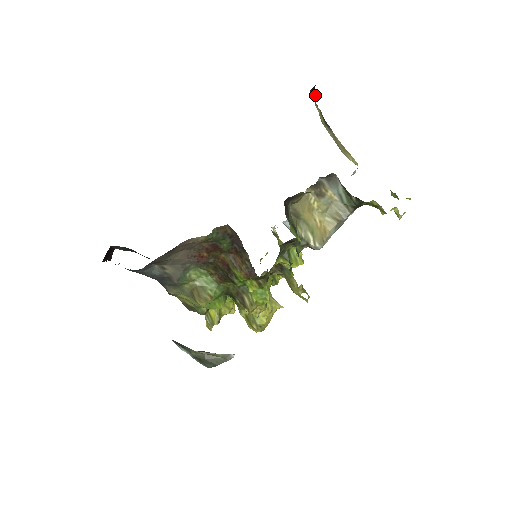
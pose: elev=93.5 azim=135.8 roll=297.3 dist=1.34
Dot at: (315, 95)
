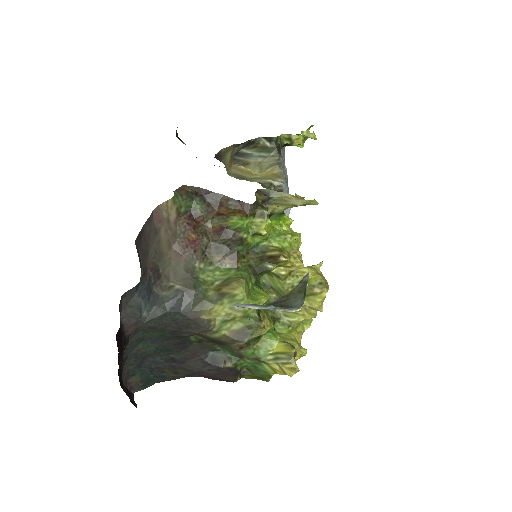
Dot at: occluded
